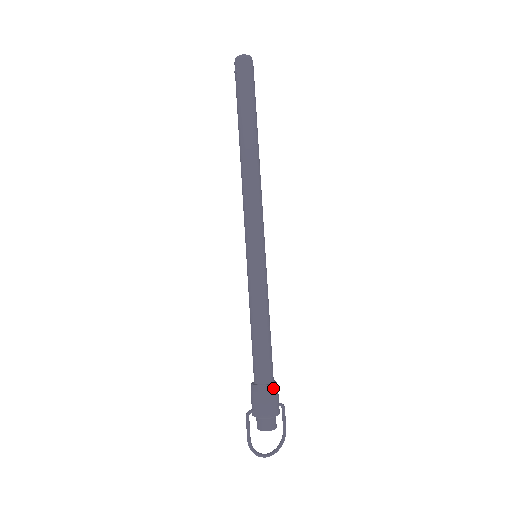
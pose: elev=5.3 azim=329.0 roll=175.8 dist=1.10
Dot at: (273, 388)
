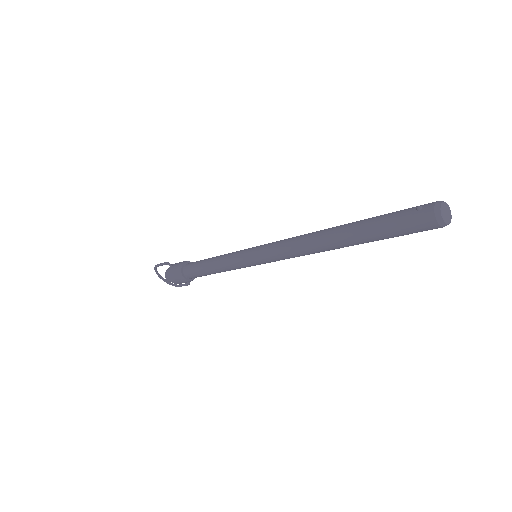
Dot at: (184, 280)
